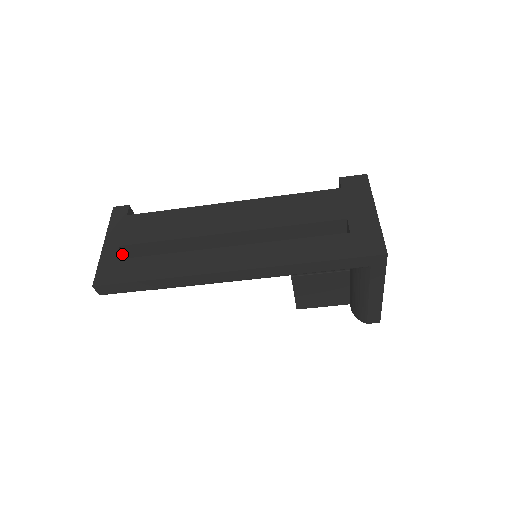
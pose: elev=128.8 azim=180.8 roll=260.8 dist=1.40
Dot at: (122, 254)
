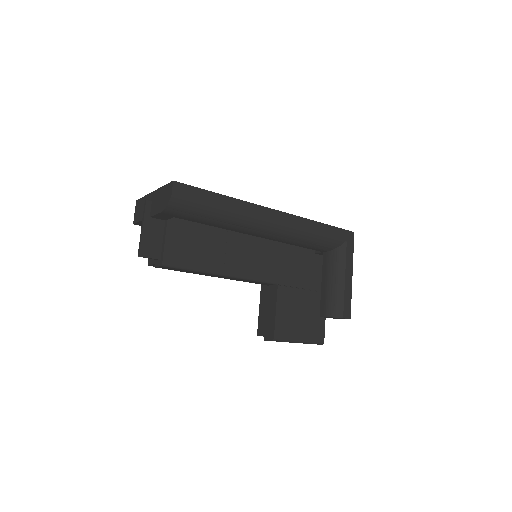
Dot at: occluded
